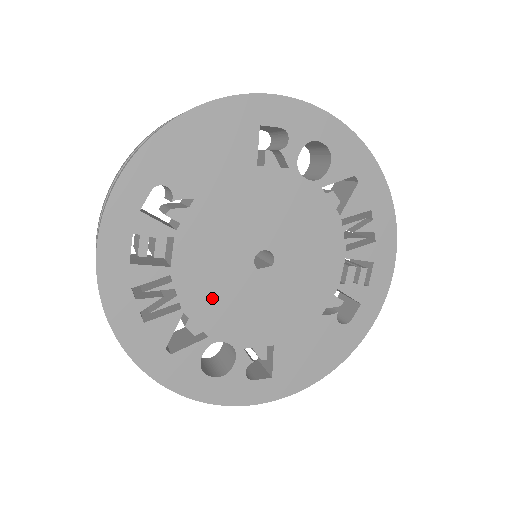
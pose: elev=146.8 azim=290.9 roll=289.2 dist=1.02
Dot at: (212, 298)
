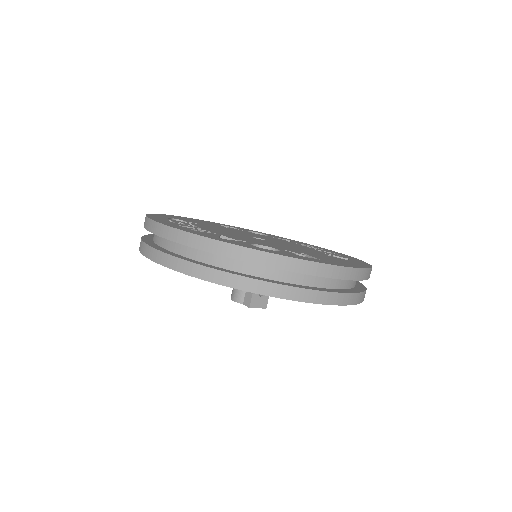
Dot at: (237, 237)
